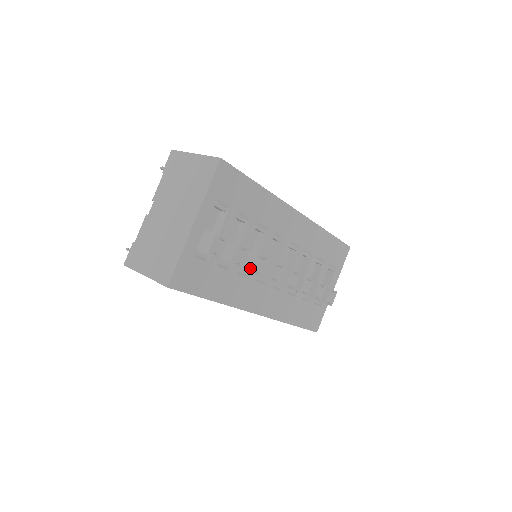
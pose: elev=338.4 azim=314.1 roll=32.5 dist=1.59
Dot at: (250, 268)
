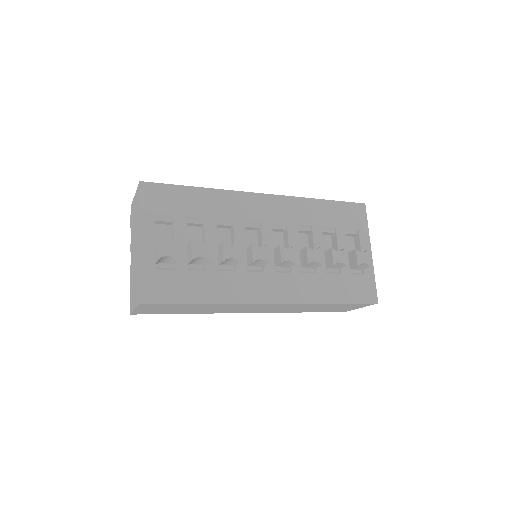
Dot at: (222, 258)
